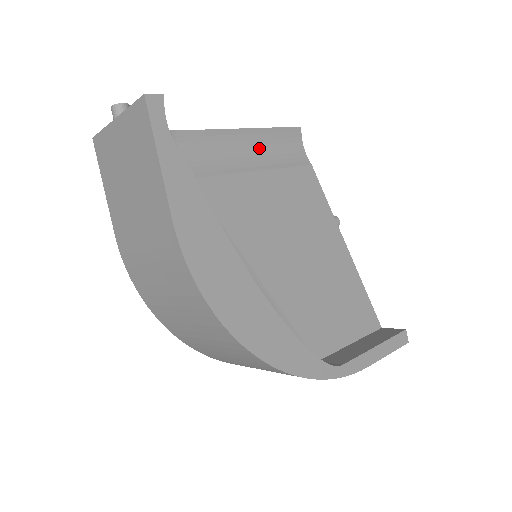
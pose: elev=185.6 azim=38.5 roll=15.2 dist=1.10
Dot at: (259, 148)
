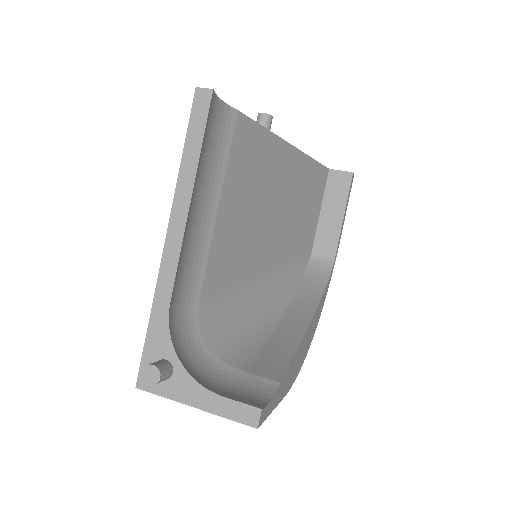
Dot at: (203, 182)
